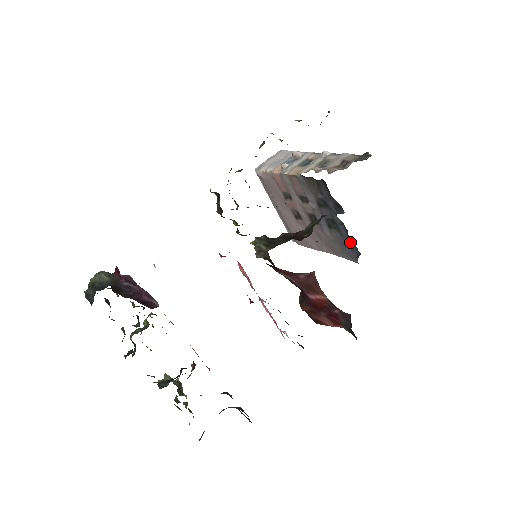
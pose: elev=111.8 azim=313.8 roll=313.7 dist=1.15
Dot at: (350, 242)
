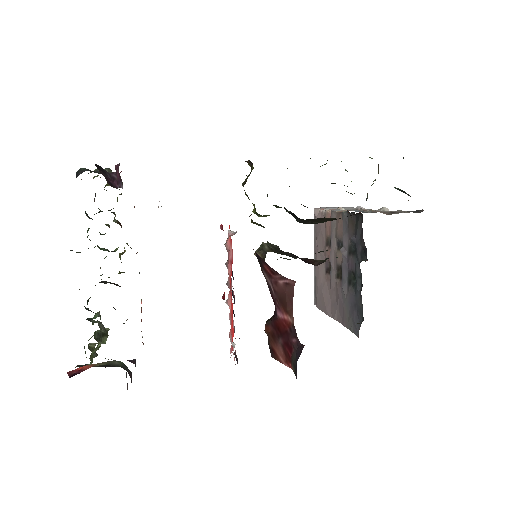
Dot at: (360, 303)
